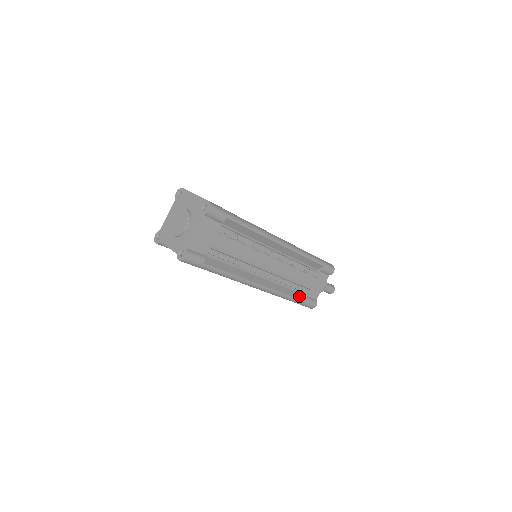
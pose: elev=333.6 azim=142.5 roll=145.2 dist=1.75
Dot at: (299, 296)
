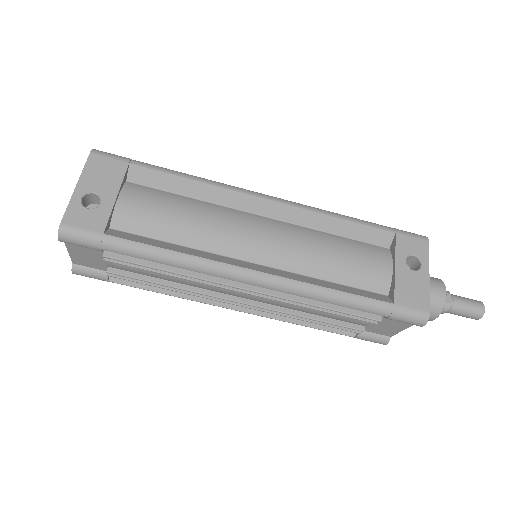
Dot at: occluded
